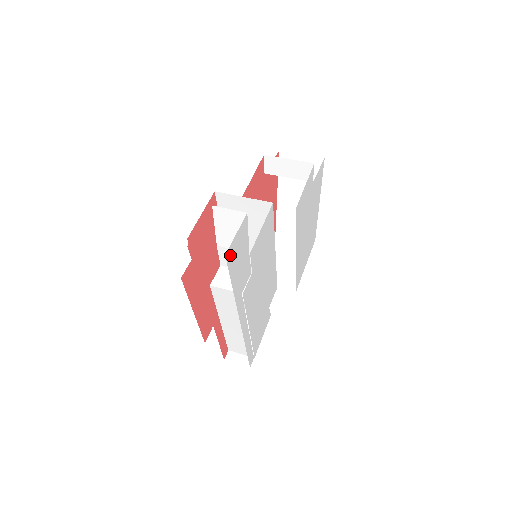
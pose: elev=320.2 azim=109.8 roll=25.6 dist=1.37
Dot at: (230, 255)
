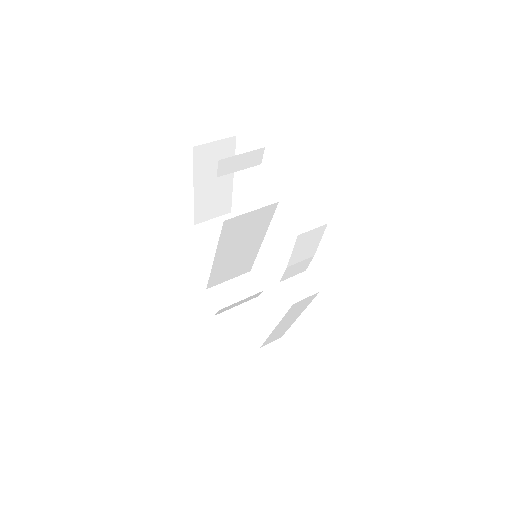
Dot at: occluded
